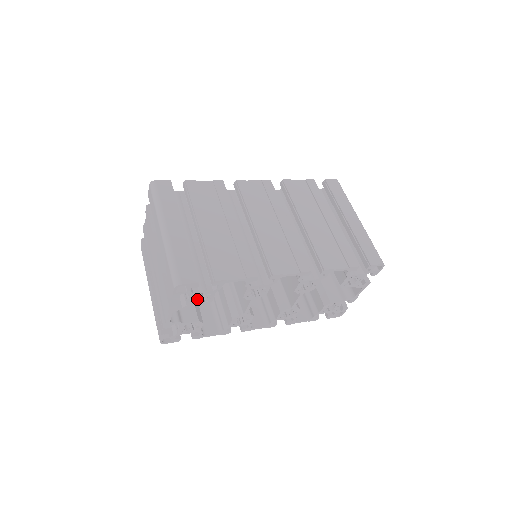
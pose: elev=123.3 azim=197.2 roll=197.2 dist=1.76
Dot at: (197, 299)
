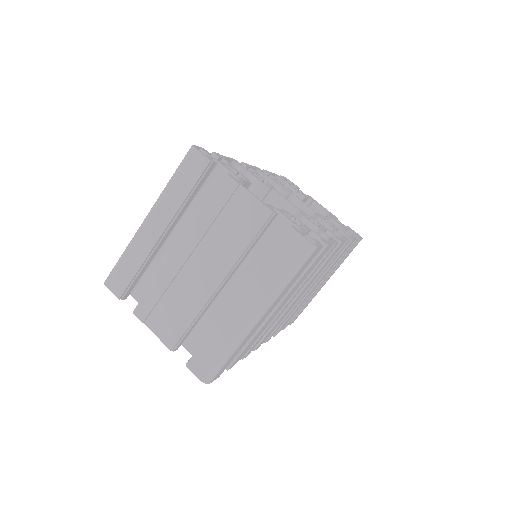
Dot at: occluded
